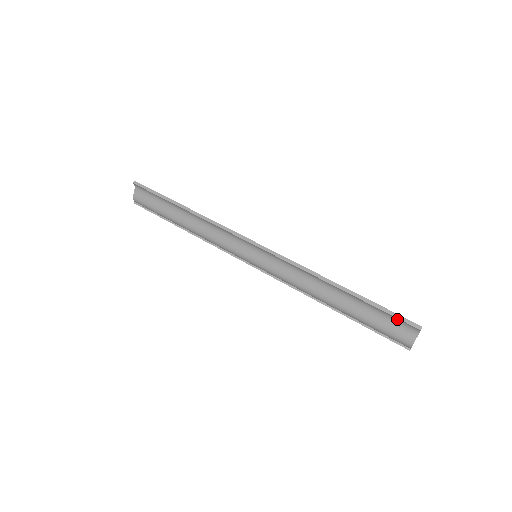
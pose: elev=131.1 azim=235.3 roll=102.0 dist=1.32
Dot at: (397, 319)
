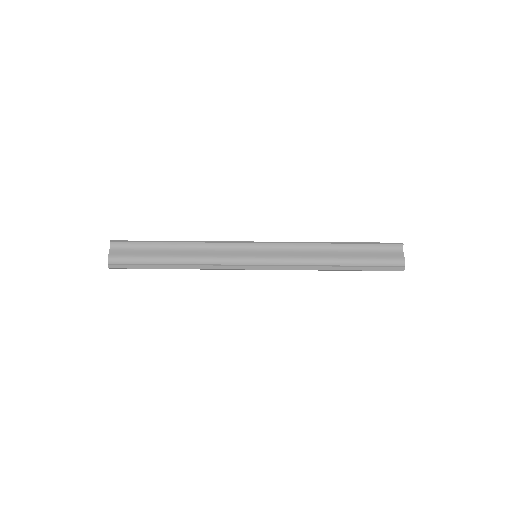
Dot at: (385, 246)
